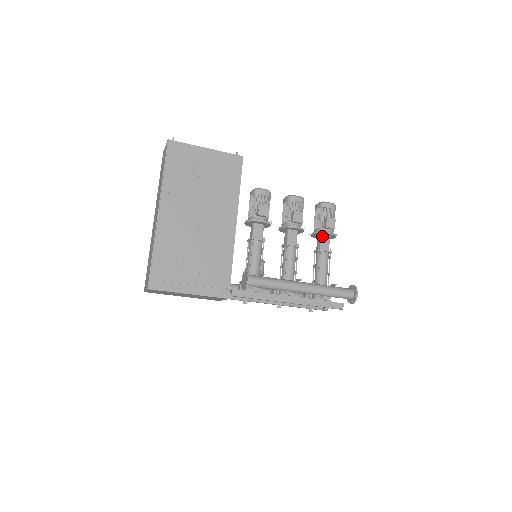
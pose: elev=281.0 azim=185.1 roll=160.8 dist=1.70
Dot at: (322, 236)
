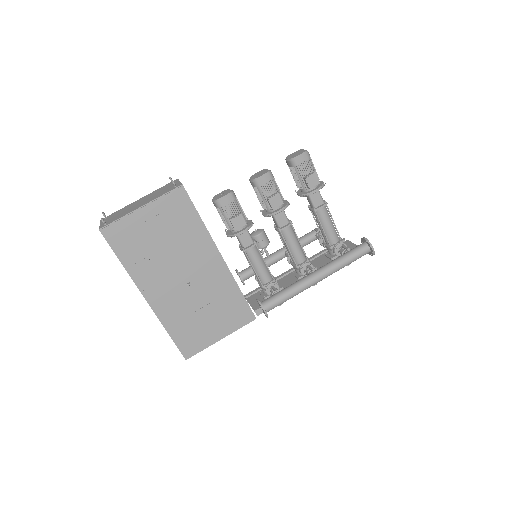
Dot at: occluded
